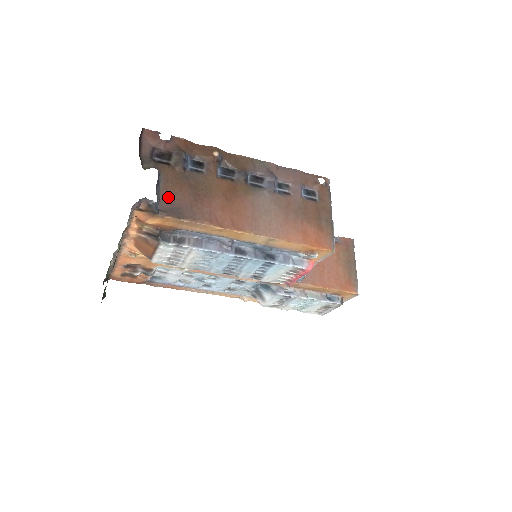
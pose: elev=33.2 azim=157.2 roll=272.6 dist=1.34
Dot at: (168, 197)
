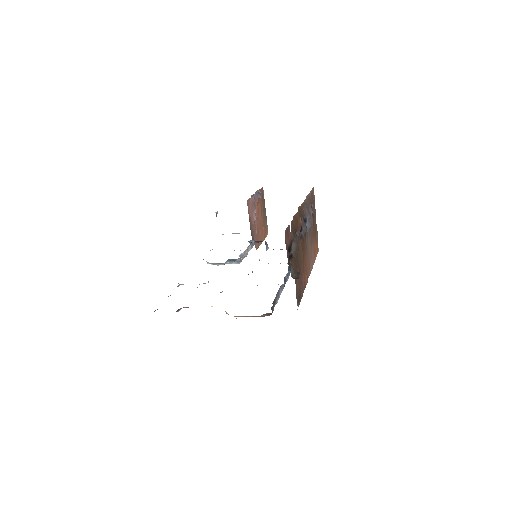
Dot at: (296, 289)
